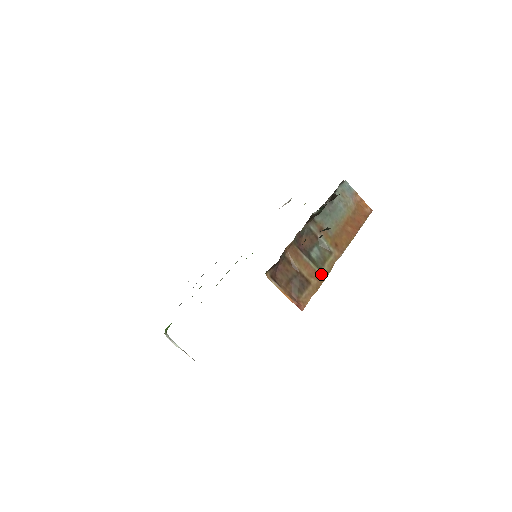
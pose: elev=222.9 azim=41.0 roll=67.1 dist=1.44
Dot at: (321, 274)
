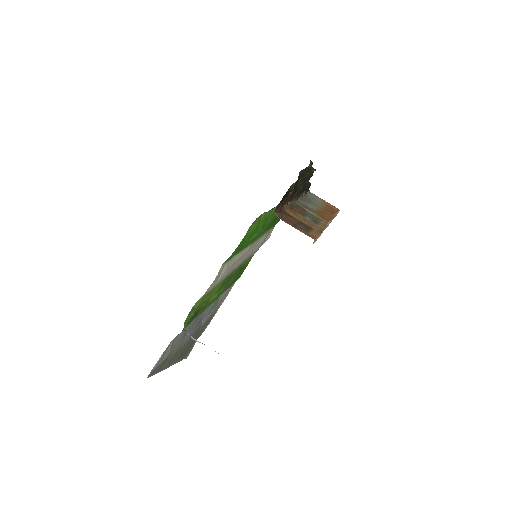
Dot at: (319, 227)
